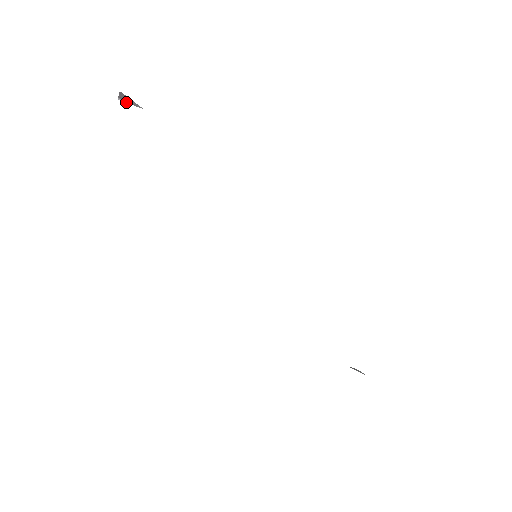
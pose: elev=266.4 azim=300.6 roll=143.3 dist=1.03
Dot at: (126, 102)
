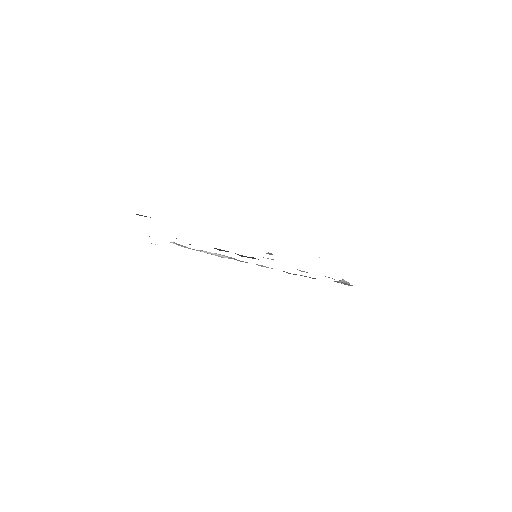
Dot at: occluded
